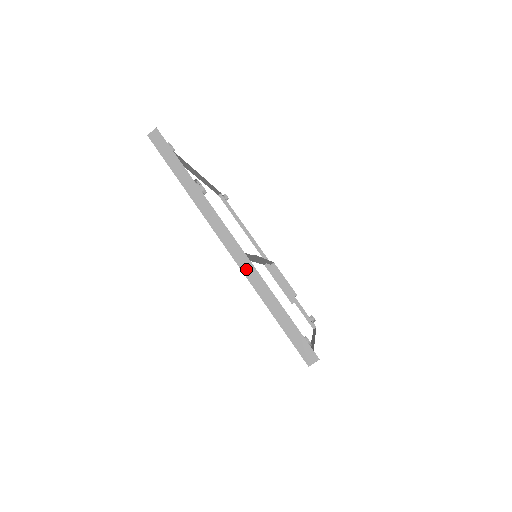
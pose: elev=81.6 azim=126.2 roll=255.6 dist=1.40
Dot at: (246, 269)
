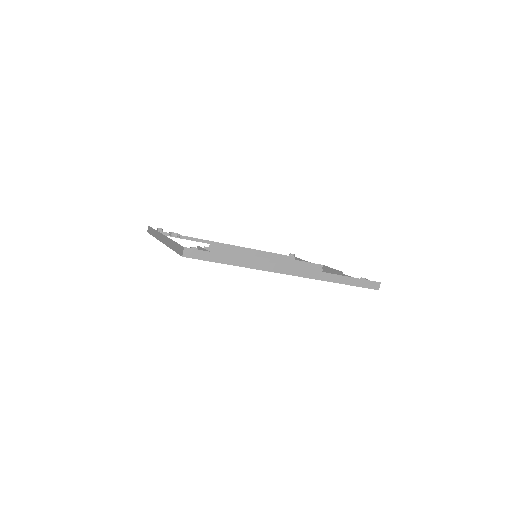
Dot at: (166, 242)
